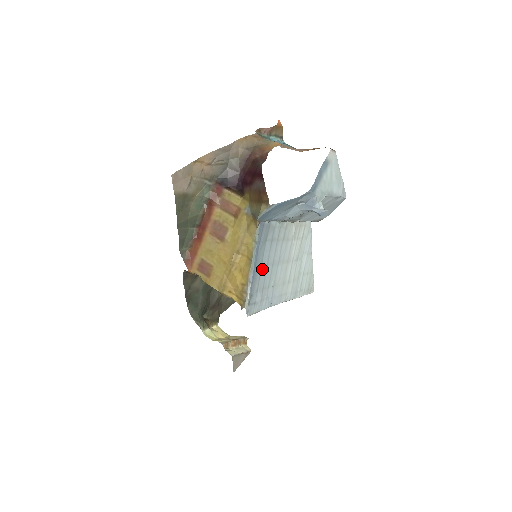
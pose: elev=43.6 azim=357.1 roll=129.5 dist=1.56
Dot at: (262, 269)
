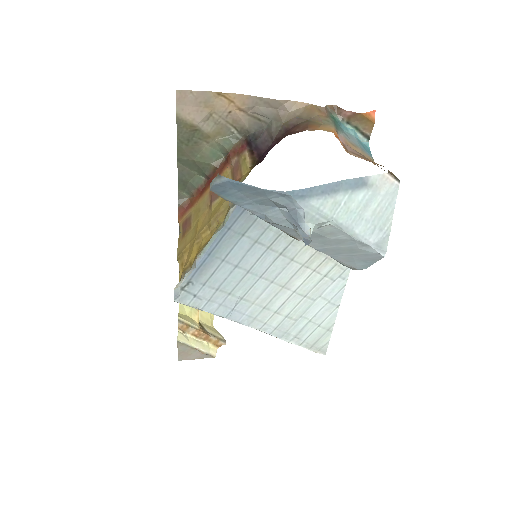
Dot at: (224, 264)
